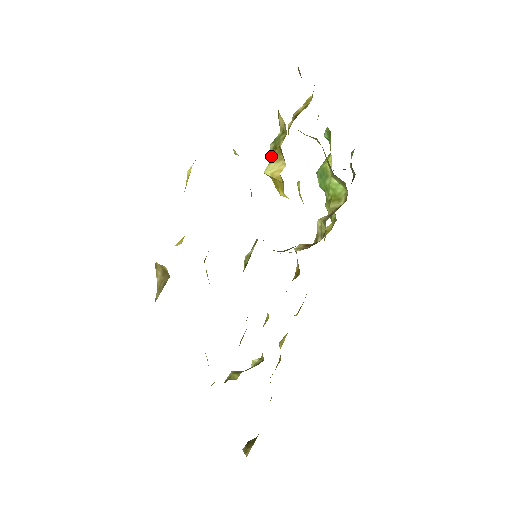
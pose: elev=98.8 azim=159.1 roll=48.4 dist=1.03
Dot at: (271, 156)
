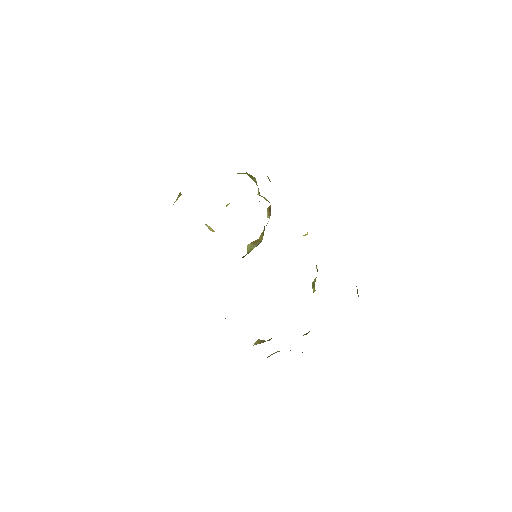
Dot at: occluded
